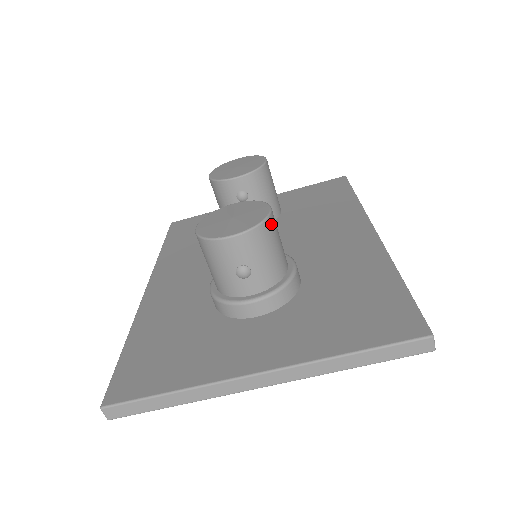
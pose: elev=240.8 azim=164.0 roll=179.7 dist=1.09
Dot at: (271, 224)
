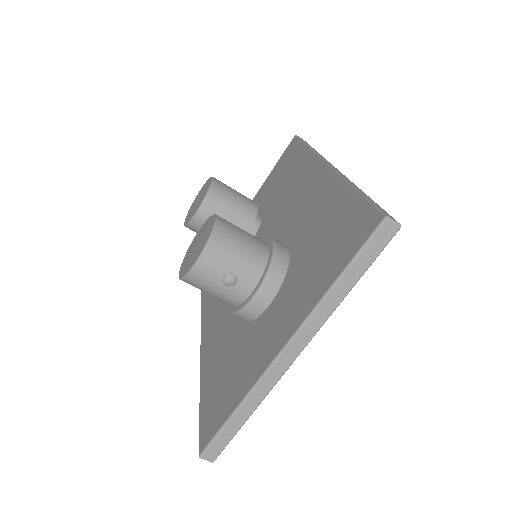
Dot at: (222, 228)
